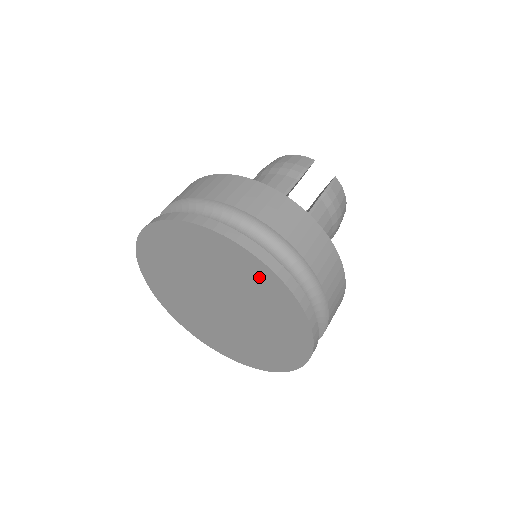
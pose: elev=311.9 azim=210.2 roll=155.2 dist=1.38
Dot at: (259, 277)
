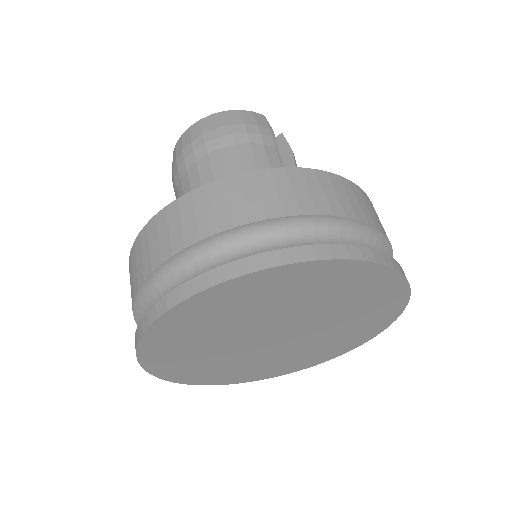
Dot at: (381, 293)
